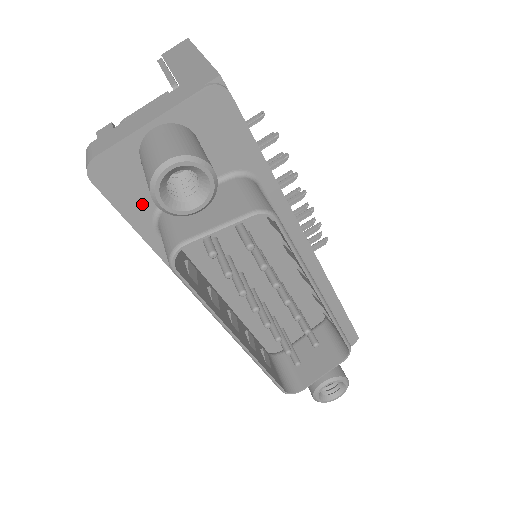
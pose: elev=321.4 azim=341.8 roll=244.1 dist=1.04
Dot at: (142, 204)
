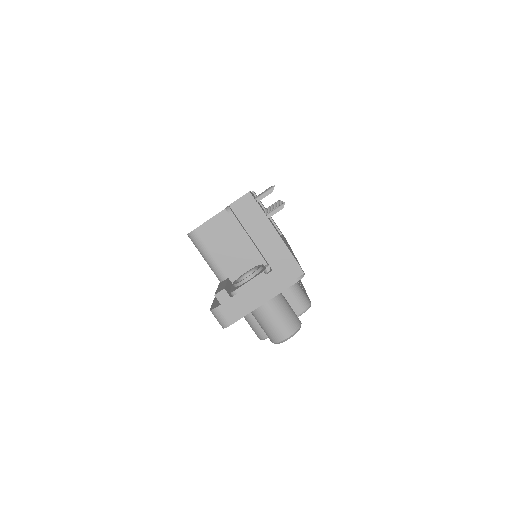
Dot at: occluded
